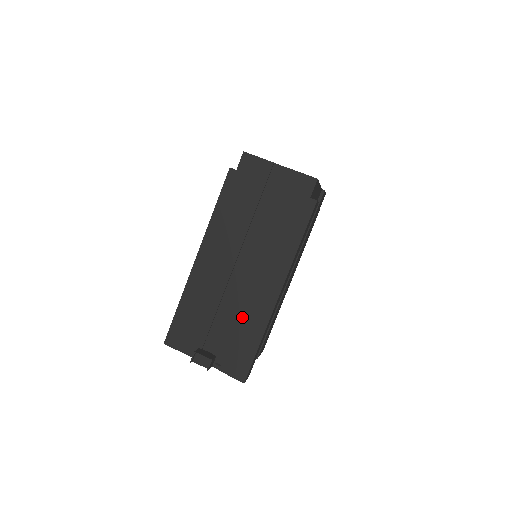
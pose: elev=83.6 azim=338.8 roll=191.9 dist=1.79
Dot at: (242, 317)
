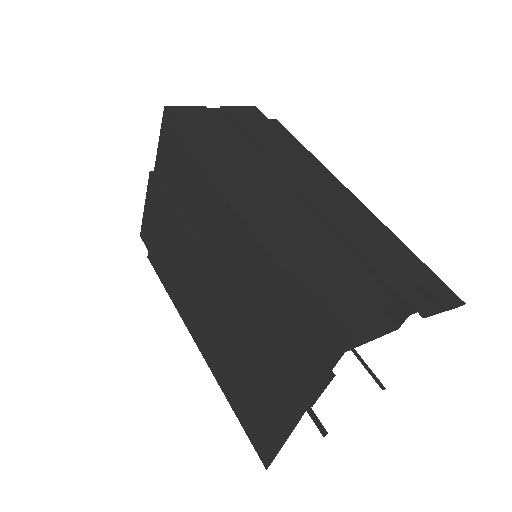
Dot at: (362, 238)
